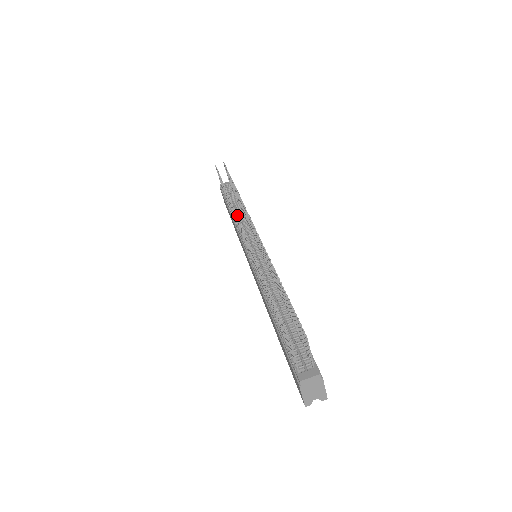
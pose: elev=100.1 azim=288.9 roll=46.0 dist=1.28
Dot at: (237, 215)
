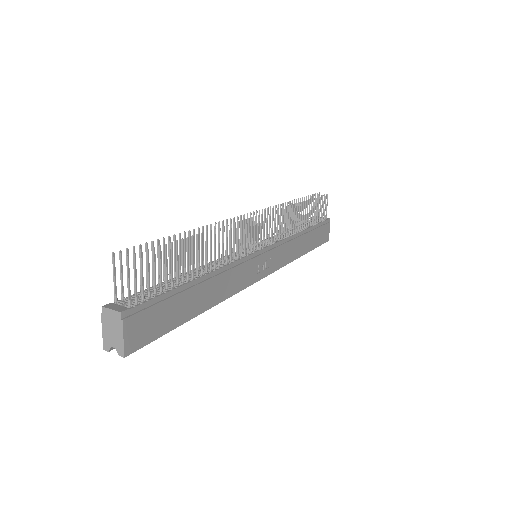
Dot at: (290, 231)
